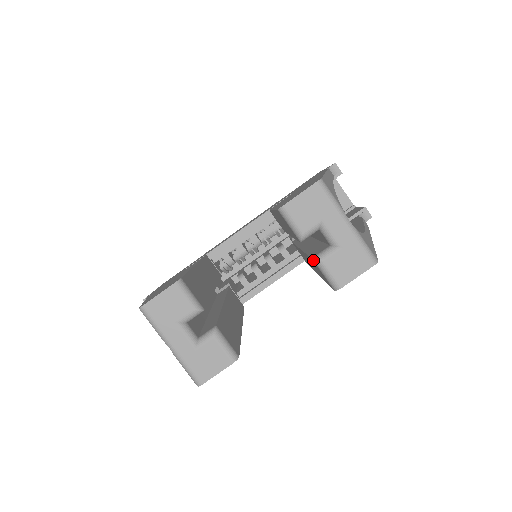
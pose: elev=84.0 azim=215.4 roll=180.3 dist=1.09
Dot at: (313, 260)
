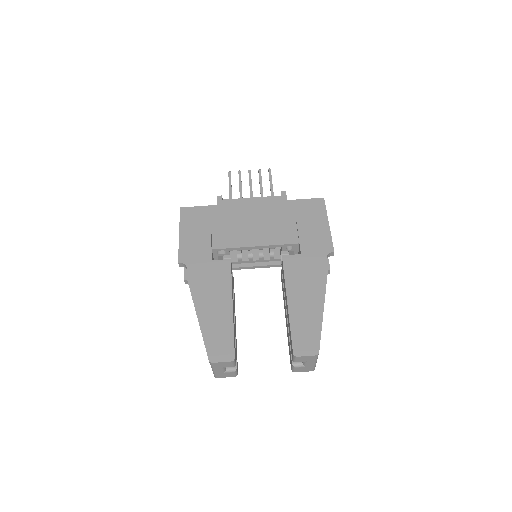
Dot at: (292, 364)
